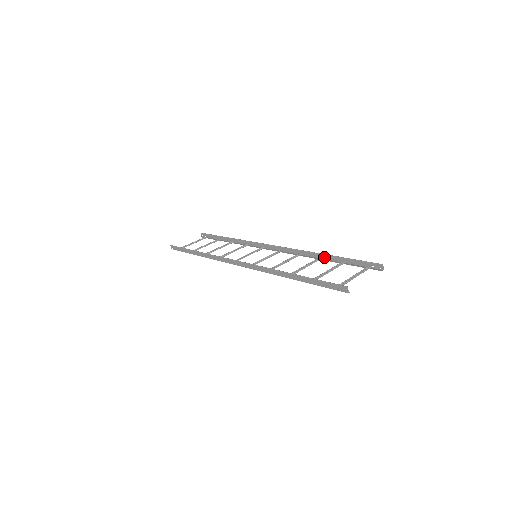
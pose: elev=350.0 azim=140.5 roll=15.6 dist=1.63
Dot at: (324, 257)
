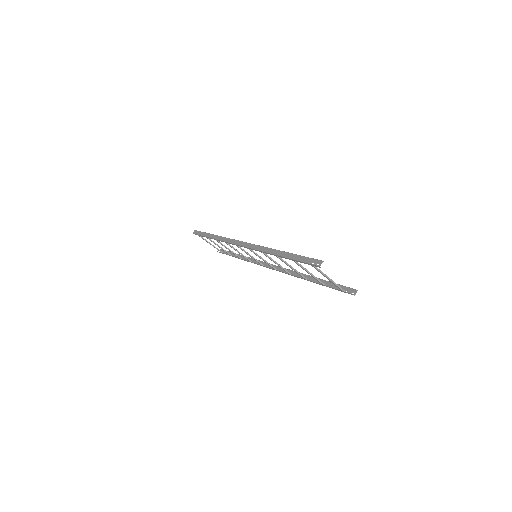
Dot at: (310, 279)
